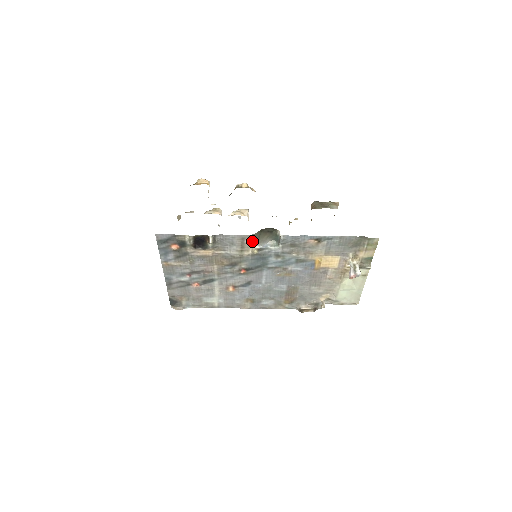
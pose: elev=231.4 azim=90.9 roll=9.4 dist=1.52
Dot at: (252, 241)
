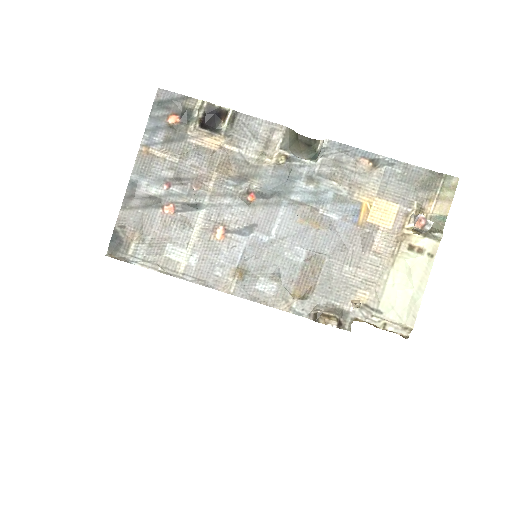
Dot at: (282, 141)
